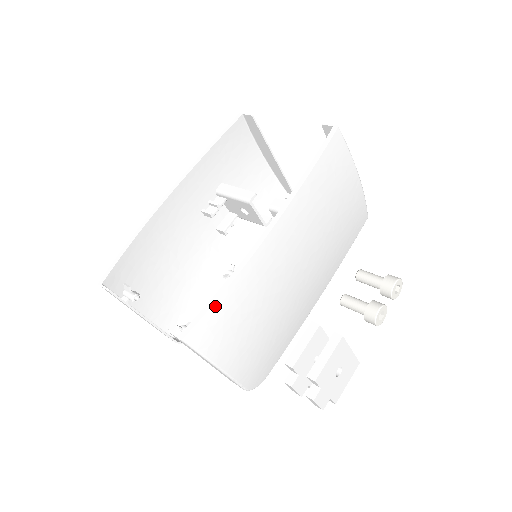
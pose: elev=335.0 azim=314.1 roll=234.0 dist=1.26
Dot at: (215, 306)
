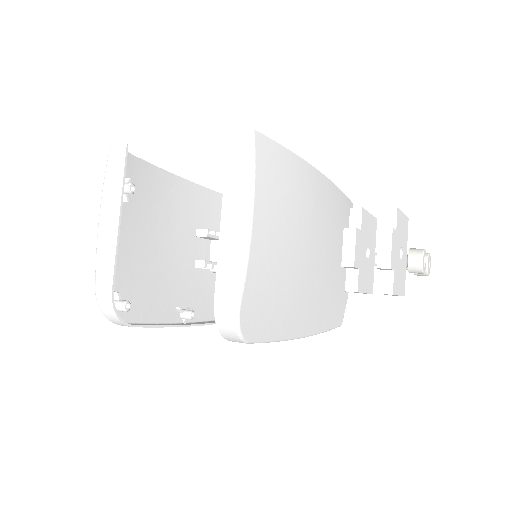
Dot at: (282, 149)
